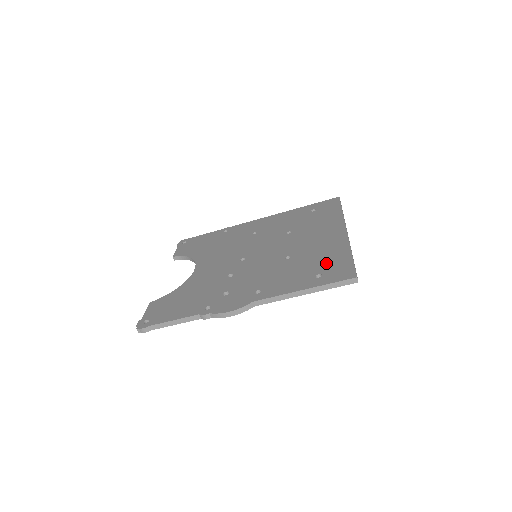
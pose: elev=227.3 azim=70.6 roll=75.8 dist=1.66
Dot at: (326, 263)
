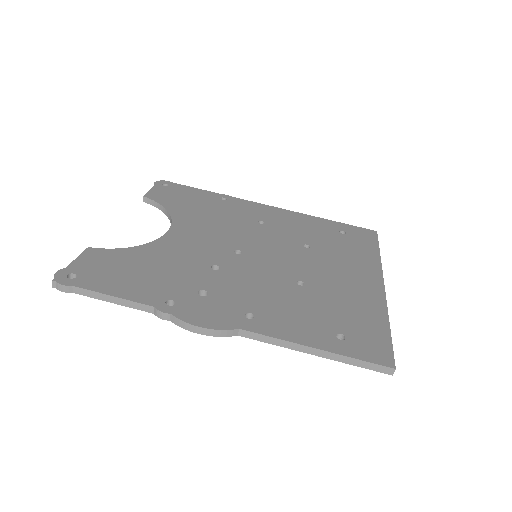
Dot at: (353, 321)
